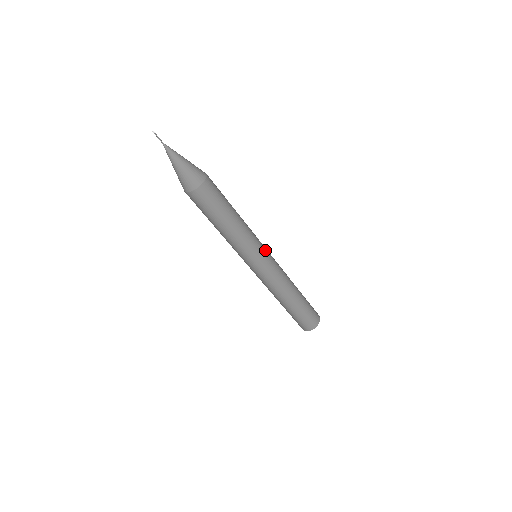
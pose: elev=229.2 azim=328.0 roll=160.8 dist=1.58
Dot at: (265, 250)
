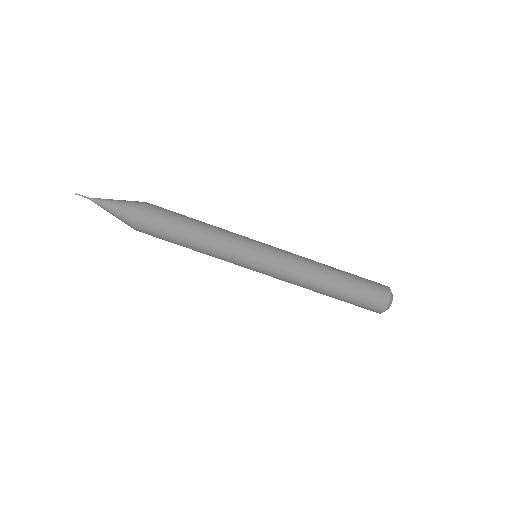
Dot at: occluded
